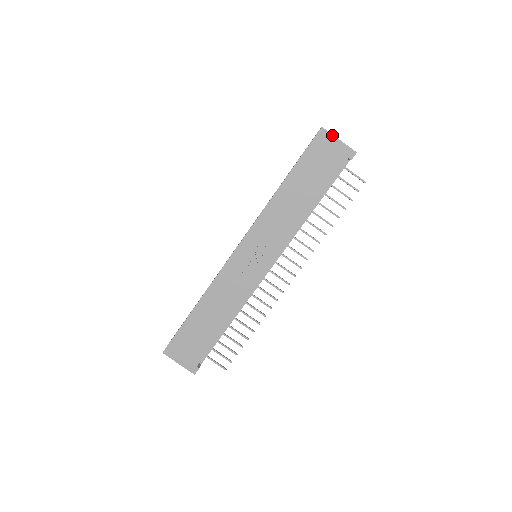
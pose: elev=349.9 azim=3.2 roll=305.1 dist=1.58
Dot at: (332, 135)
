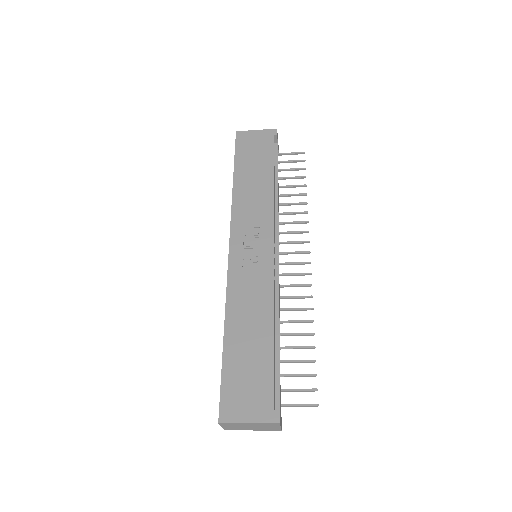
Dot at: (248, 131)
